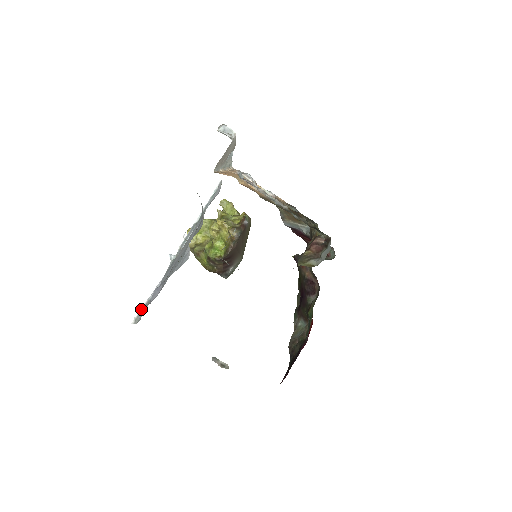
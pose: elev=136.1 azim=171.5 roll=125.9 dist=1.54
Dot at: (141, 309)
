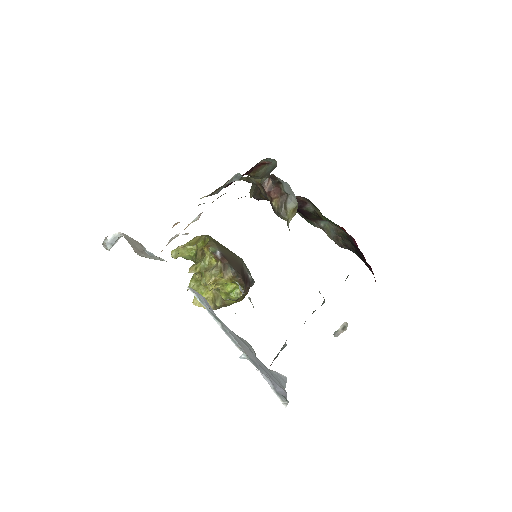
Dot at: (277, 396)
